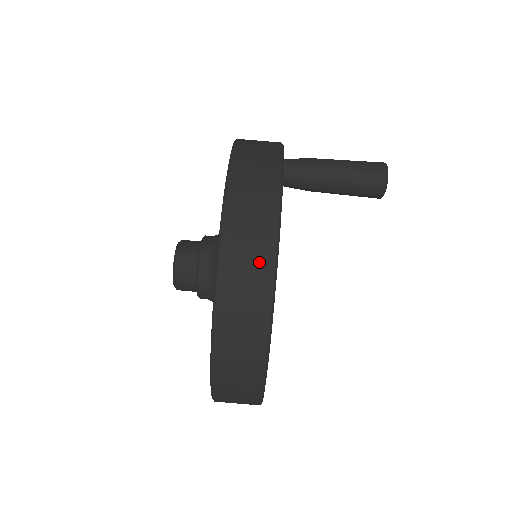
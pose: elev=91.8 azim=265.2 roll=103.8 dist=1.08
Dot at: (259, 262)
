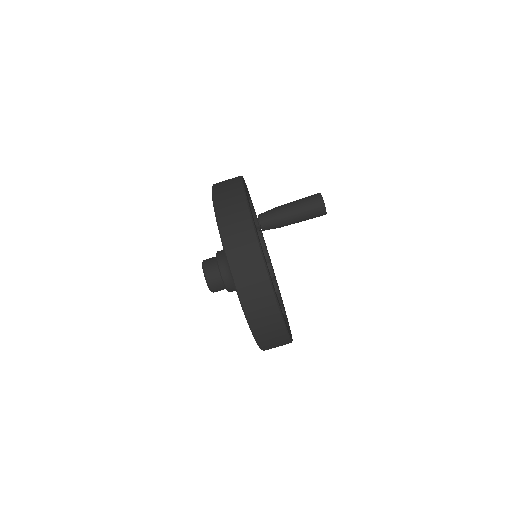
Dot at: (235, 194)
